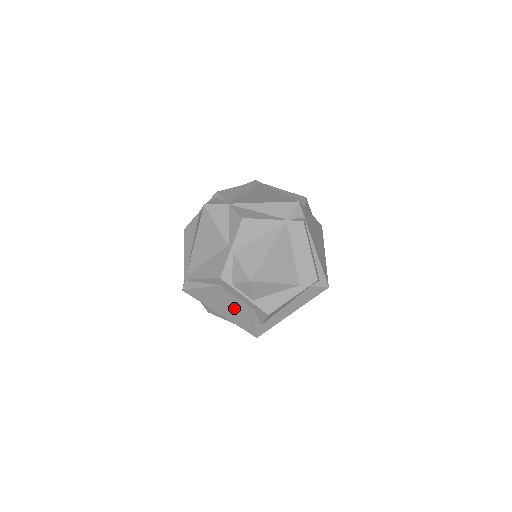
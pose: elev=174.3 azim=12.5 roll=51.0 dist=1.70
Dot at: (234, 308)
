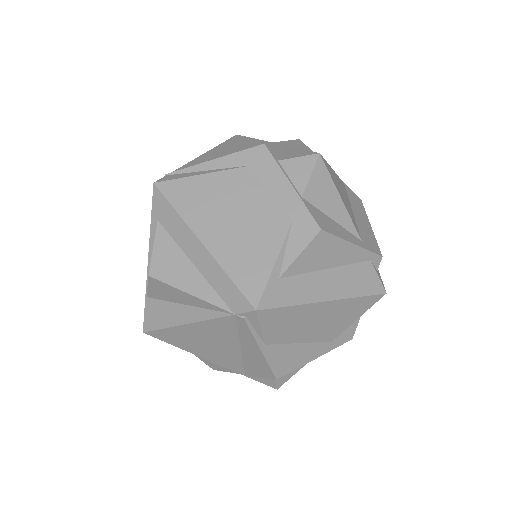
Dot at: (248, 221)
